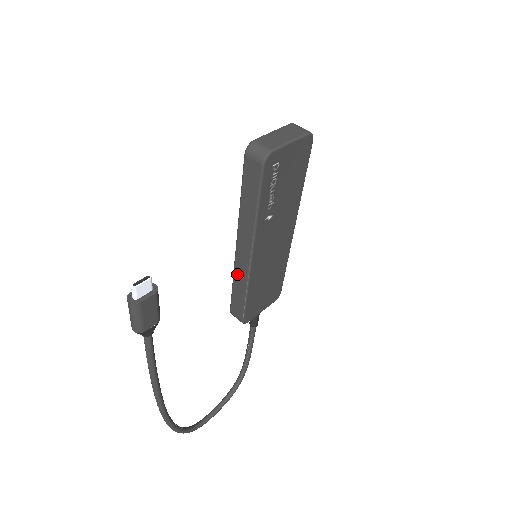
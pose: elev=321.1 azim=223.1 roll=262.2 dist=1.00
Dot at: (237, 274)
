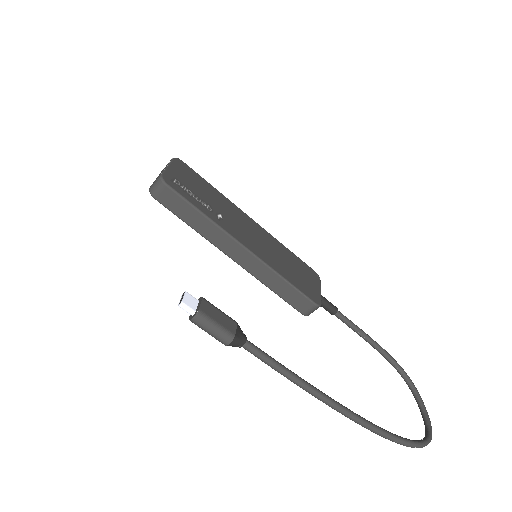
Dot at: (262, 278)
